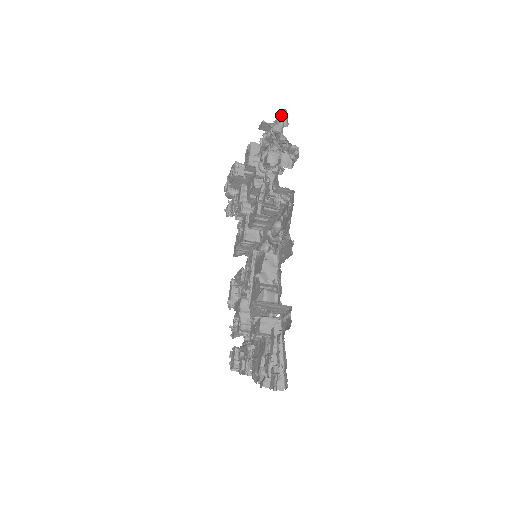
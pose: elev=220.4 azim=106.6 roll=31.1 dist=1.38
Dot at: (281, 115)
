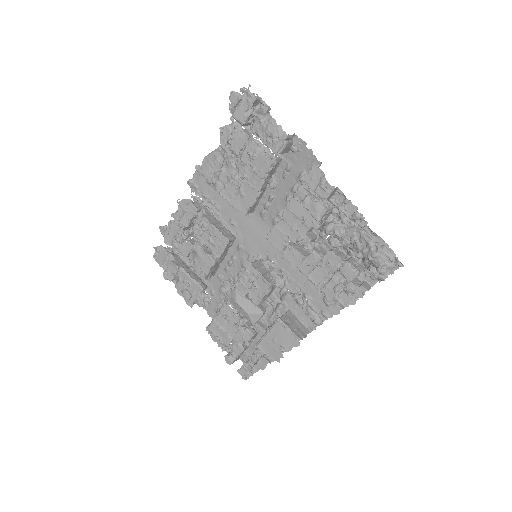
Dot at: (396, 264)
